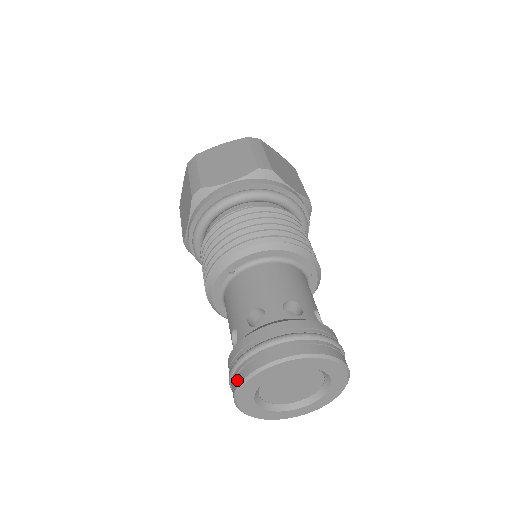
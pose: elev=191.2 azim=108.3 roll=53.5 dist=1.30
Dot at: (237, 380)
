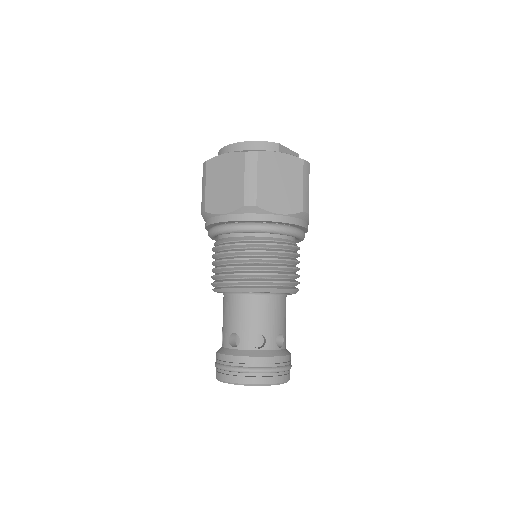
Dot at: (234, 379)
